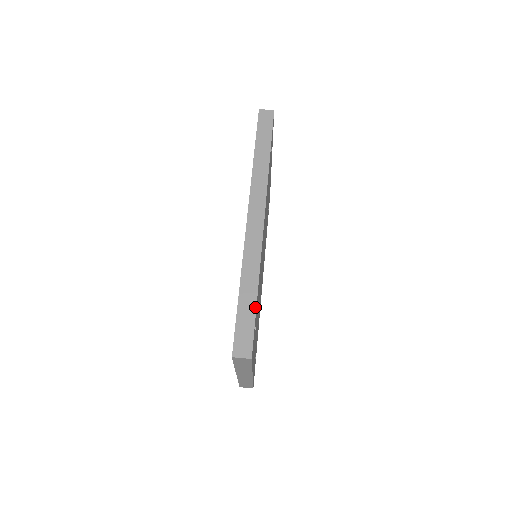
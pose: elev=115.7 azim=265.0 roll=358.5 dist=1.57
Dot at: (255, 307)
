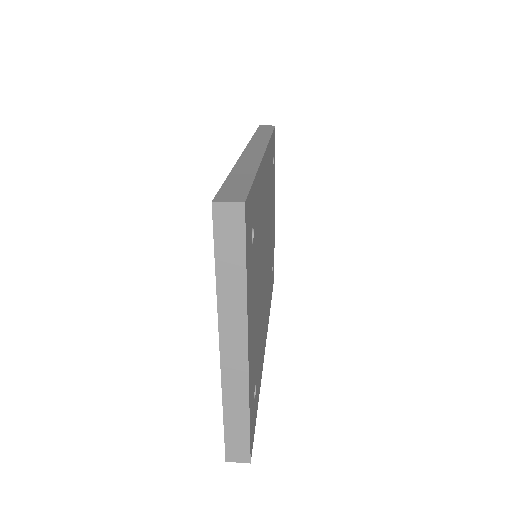
Dot at: (252, 179)
